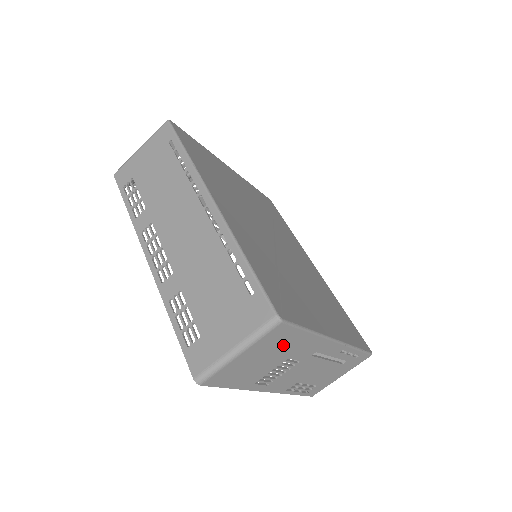
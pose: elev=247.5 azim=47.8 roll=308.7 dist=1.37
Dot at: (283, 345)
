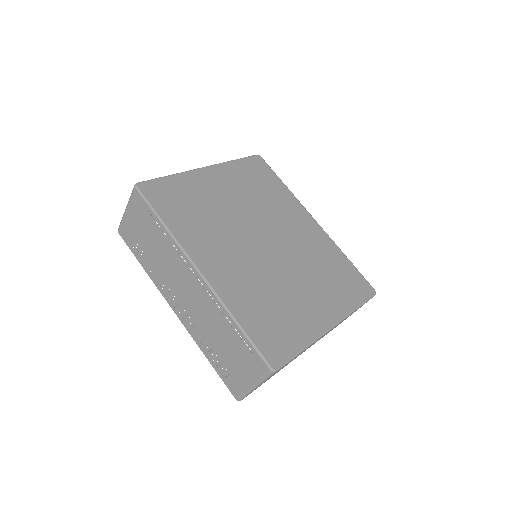
Dot at: occluded
